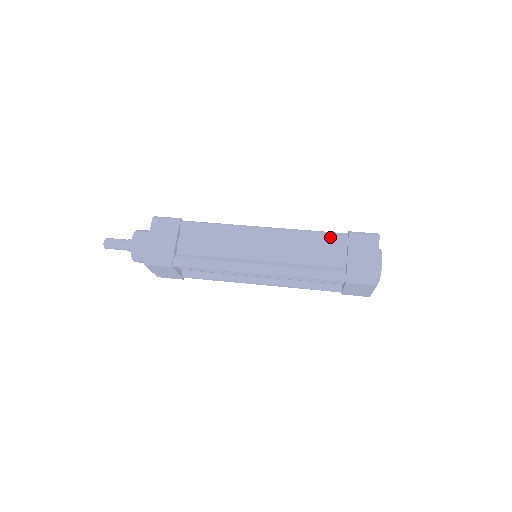
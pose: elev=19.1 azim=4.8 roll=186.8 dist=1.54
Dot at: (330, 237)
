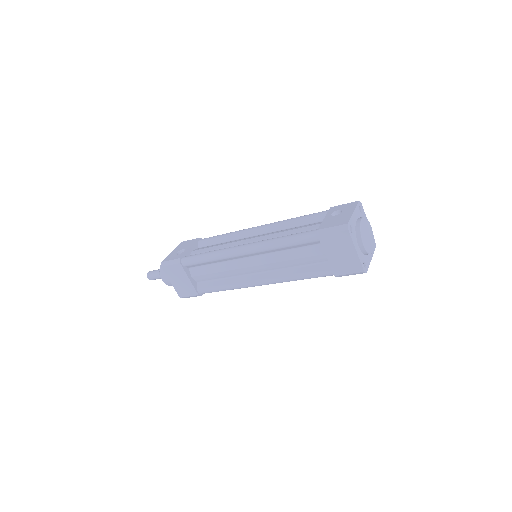
Dot at: (303, 243)
